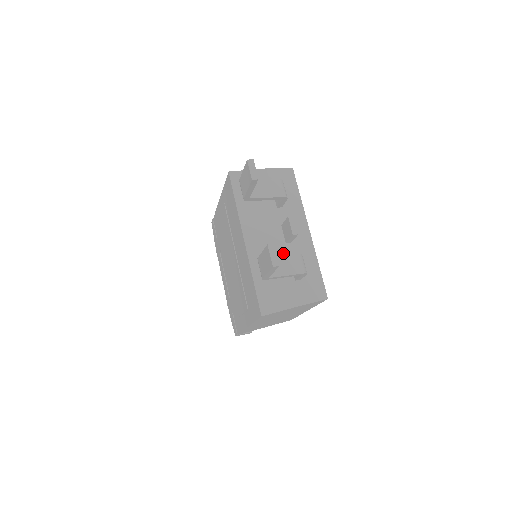
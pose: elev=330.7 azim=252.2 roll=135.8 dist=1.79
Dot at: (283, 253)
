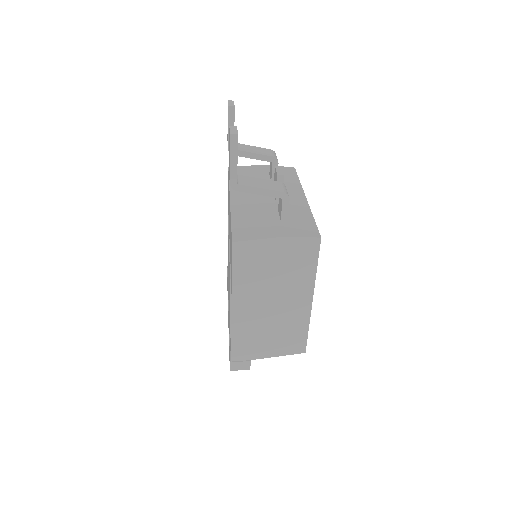
Dot at: (271, 205)
